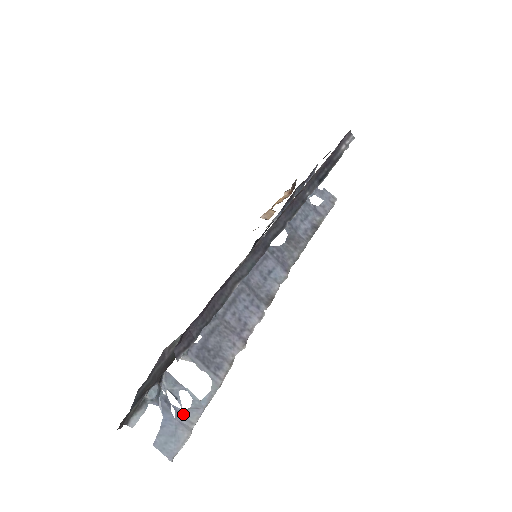
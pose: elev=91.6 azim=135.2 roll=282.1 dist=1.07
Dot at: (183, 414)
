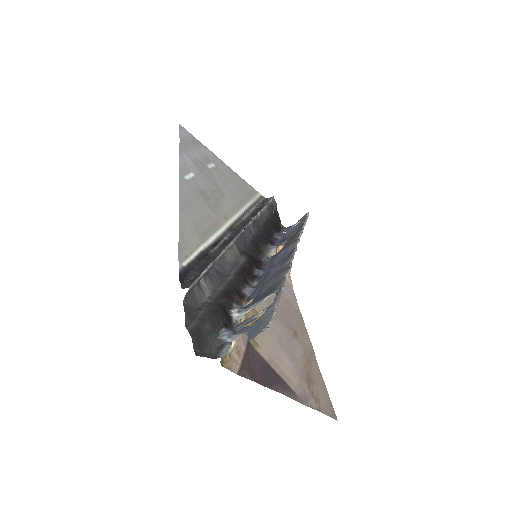
Dot at: (262, 317)
